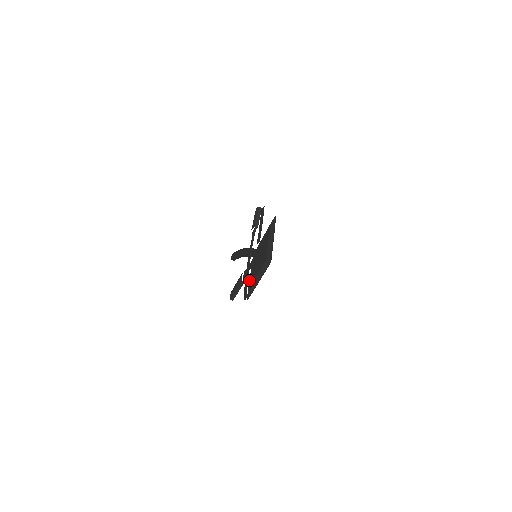
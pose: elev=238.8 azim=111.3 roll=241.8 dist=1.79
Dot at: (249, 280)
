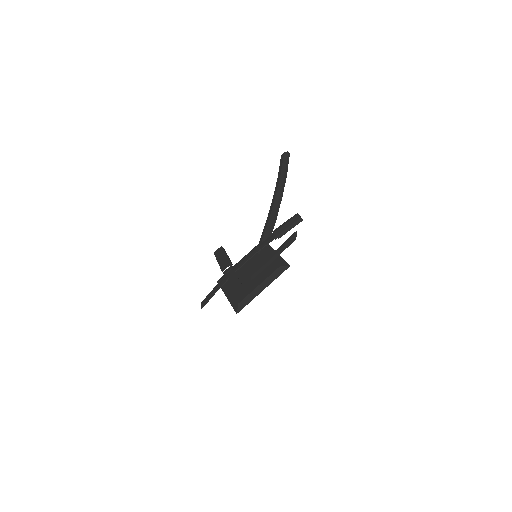
Dot at: occluded
